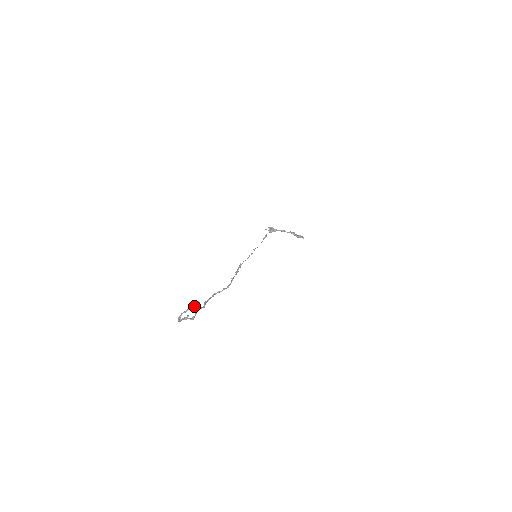
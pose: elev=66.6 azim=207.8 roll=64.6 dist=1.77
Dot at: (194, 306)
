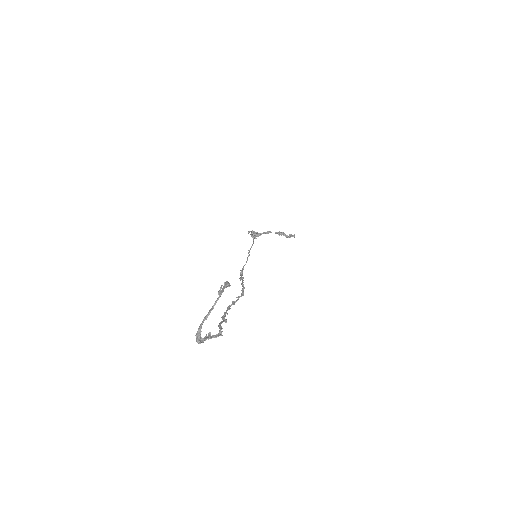
Dot at: (224, 287)
